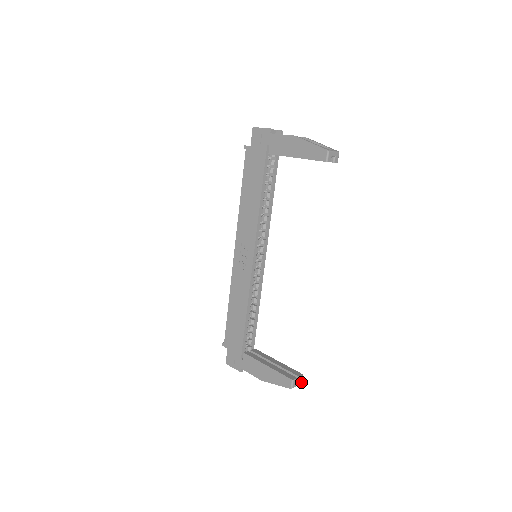
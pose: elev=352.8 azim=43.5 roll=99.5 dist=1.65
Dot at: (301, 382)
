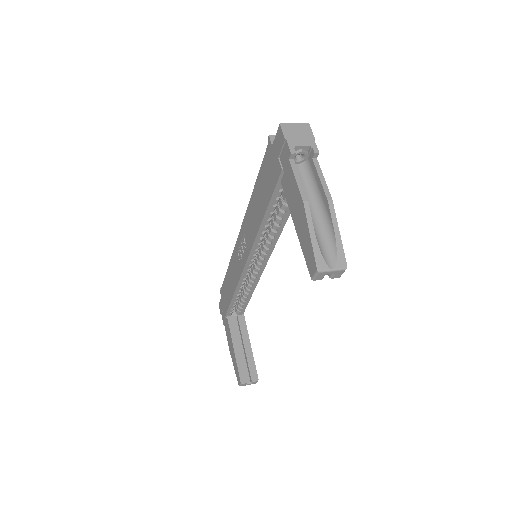
Dot at: (254, 383)
